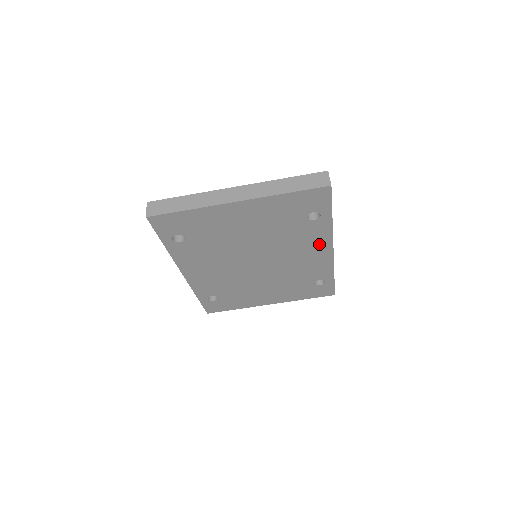
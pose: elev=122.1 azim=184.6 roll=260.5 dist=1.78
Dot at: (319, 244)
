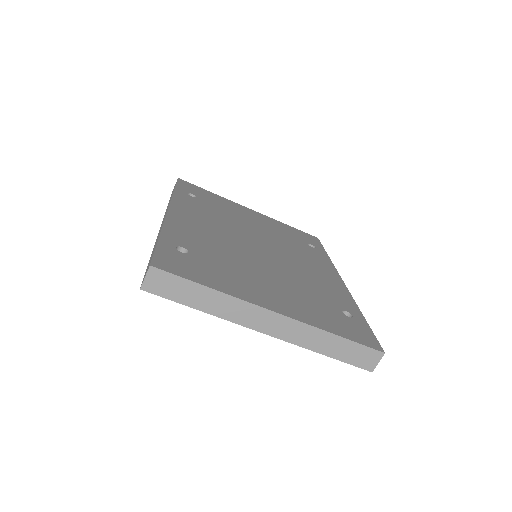
Dot at: occluded
